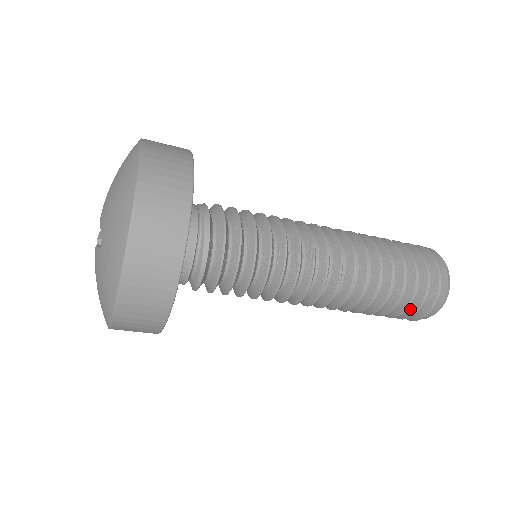
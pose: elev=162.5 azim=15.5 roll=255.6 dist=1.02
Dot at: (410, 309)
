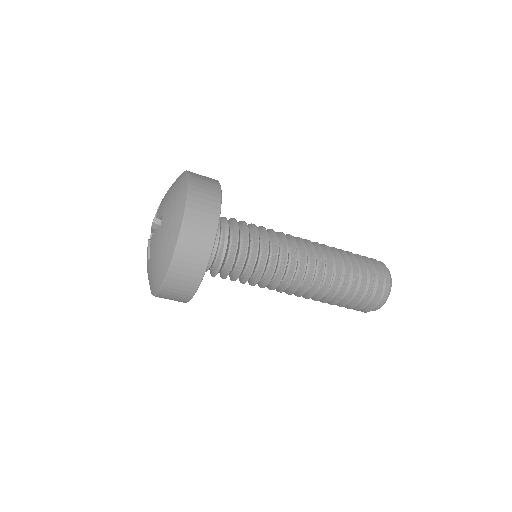
Dot at: (368, 293)
